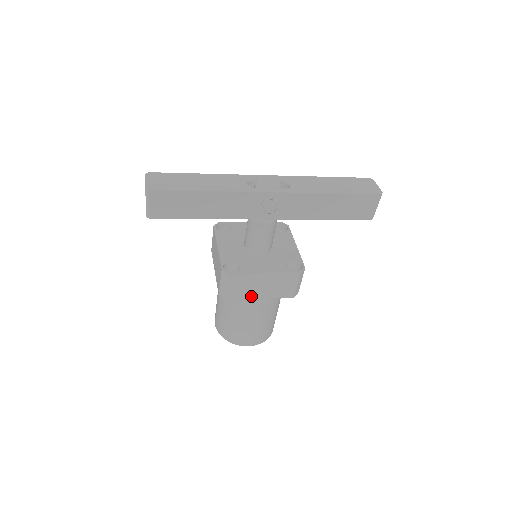
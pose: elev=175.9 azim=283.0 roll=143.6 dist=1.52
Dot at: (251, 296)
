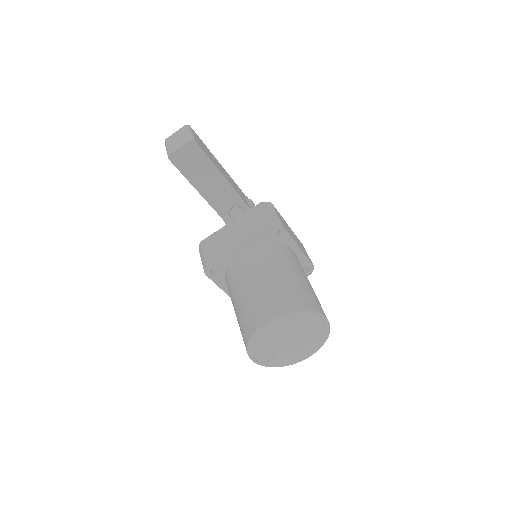
Dot at: (293, 238)
